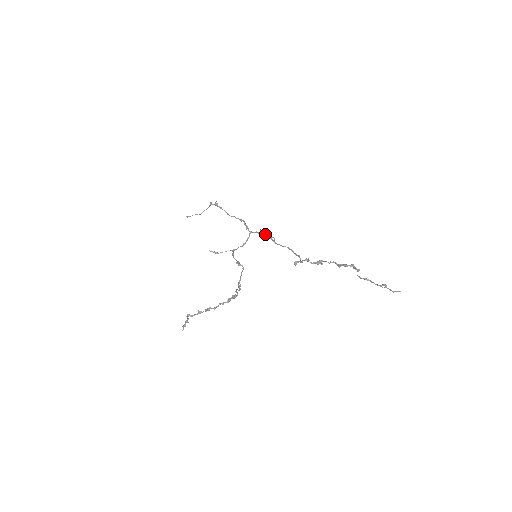
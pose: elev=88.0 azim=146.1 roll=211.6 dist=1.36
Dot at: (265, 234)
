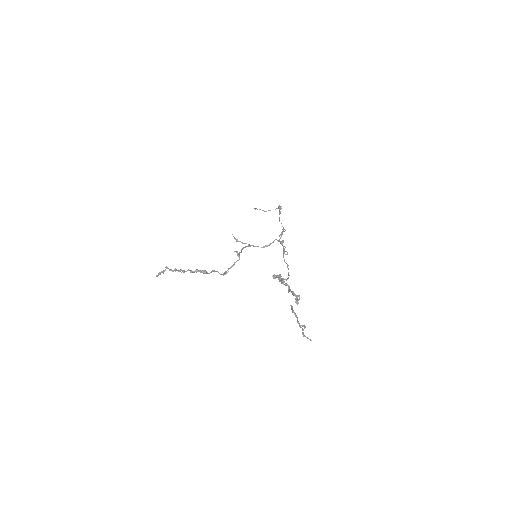
Dot at: (284, 246)
